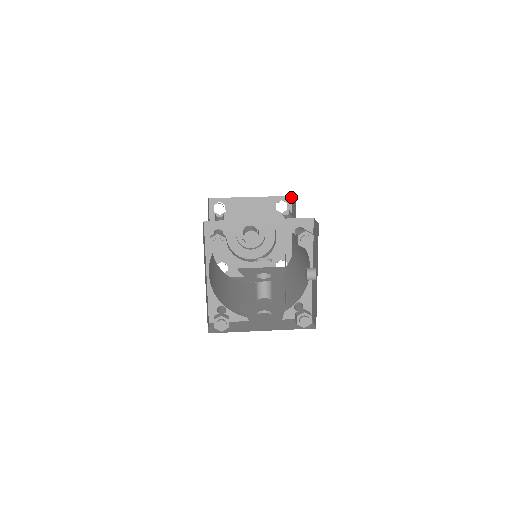
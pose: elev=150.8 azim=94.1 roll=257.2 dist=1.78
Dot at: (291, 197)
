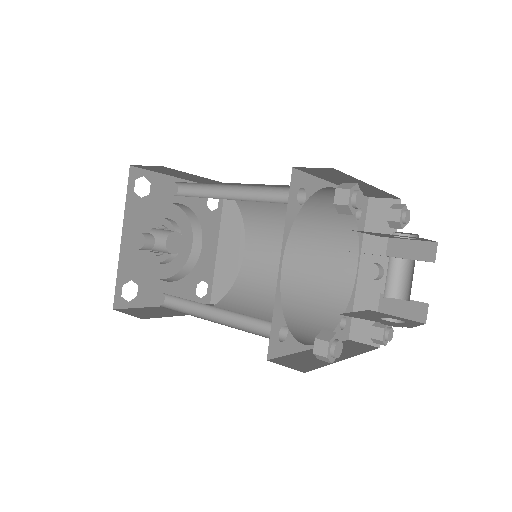
Dot at: occluded
